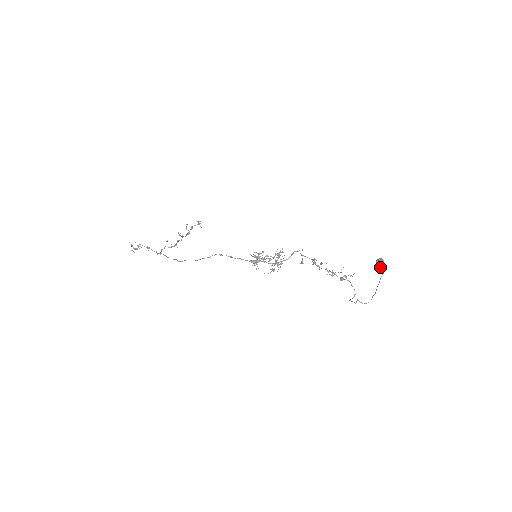
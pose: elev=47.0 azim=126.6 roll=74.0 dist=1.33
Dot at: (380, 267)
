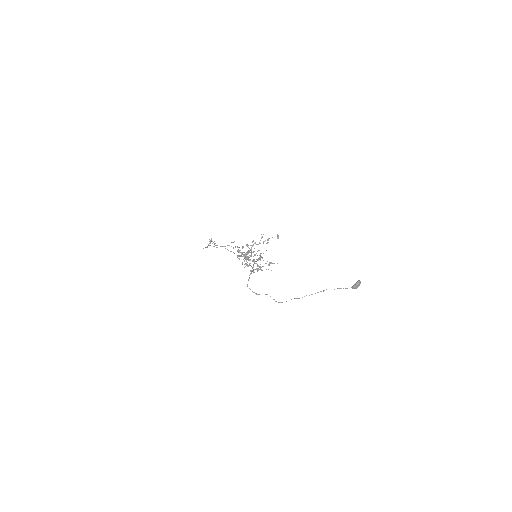
Dot at: (352, 287)
